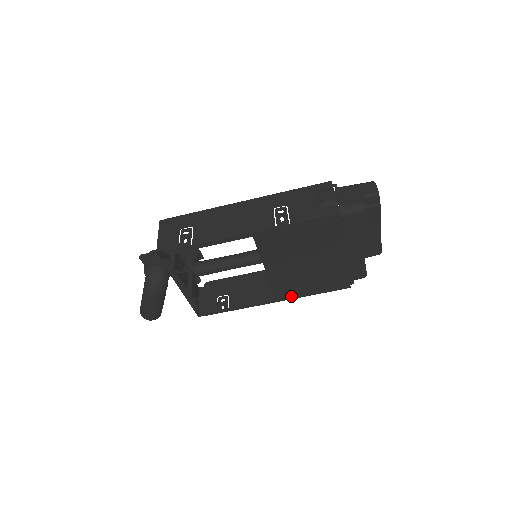
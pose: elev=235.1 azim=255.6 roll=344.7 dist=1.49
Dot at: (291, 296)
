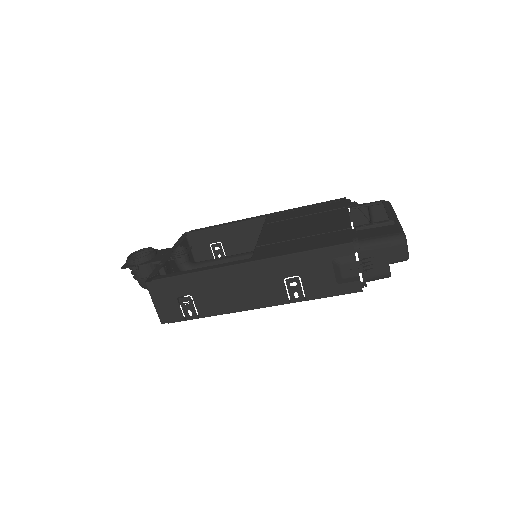
Dot at: occluded
